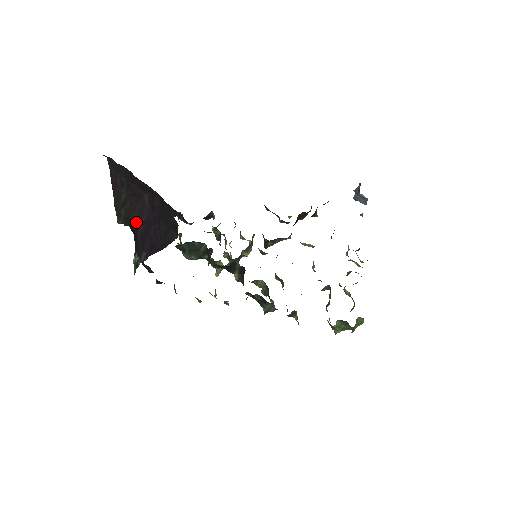
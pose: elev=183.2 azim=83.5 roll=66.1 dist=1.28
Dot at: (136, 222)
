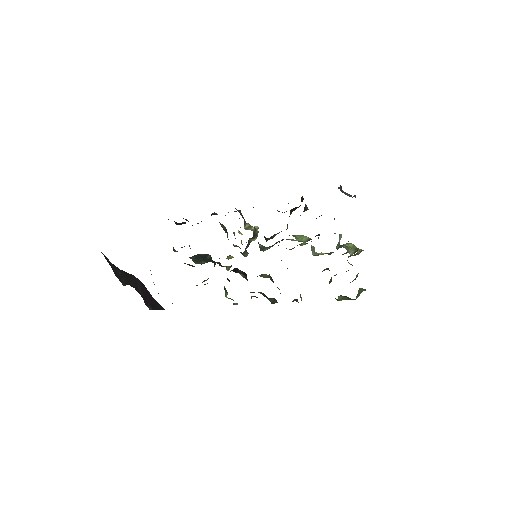
Dot at: (135, 287)
